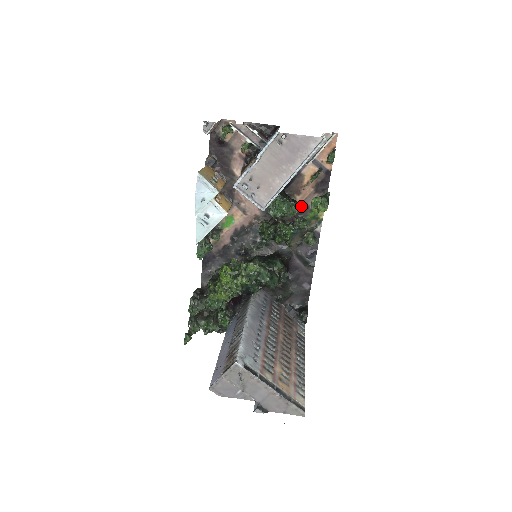
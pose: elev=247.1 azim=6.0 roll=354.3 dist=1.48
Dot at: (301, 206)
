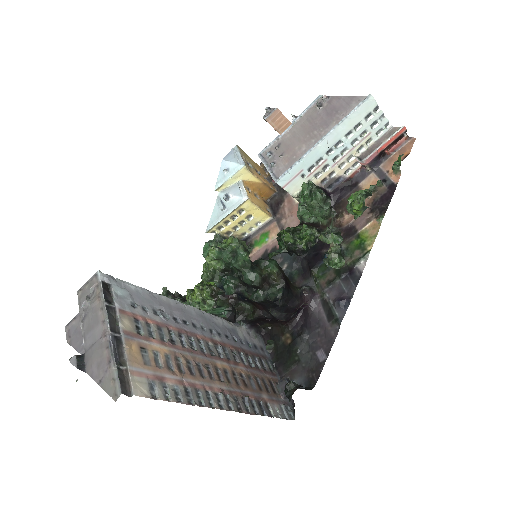
Dot at: (347, 229)
